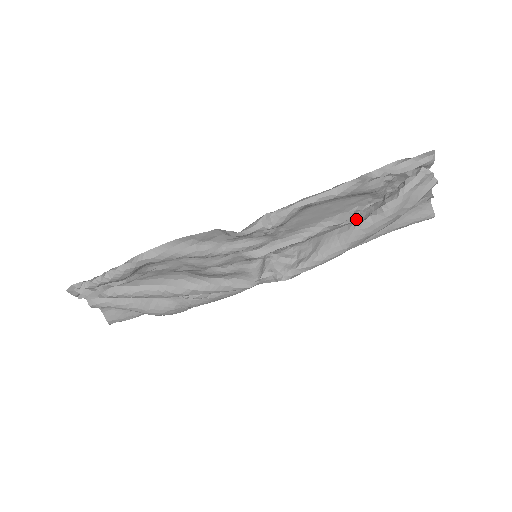
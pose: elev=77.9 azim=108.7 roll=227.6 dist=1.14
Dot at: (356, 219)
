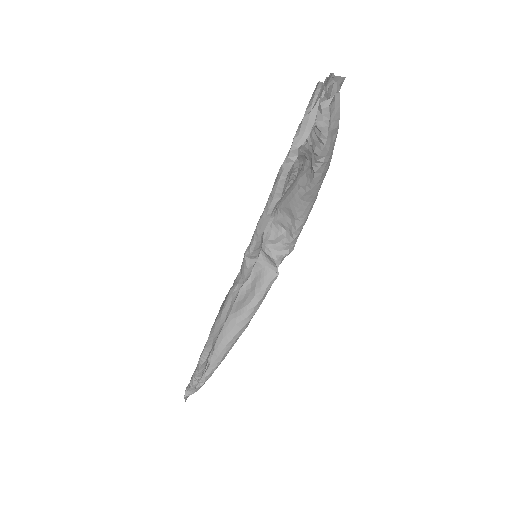
Dot at: (296, 163)
